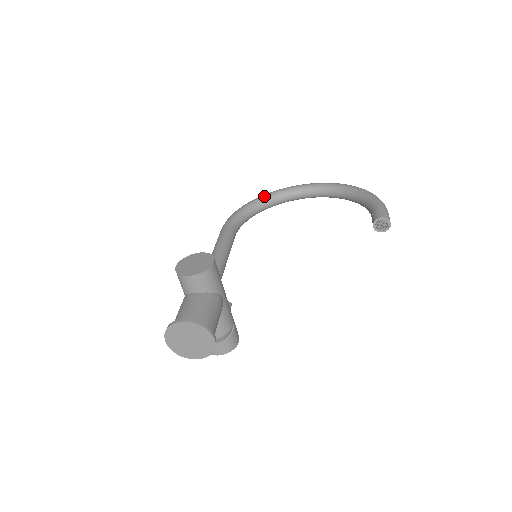
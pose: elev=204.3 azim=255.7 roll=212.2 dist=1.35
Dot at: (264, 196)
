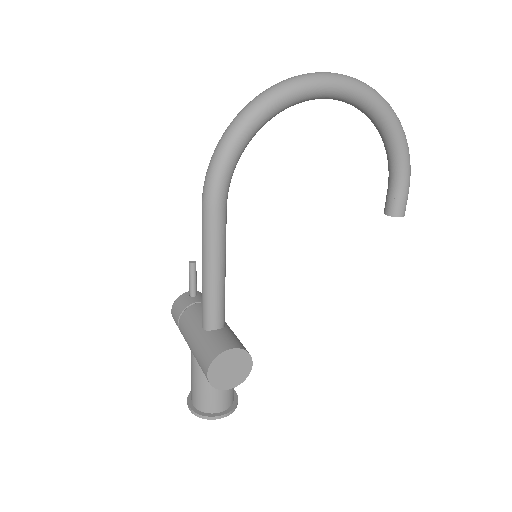
Dot at: (271, 112)
